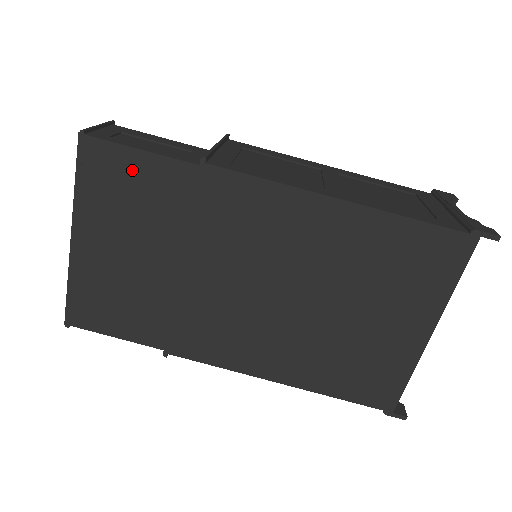
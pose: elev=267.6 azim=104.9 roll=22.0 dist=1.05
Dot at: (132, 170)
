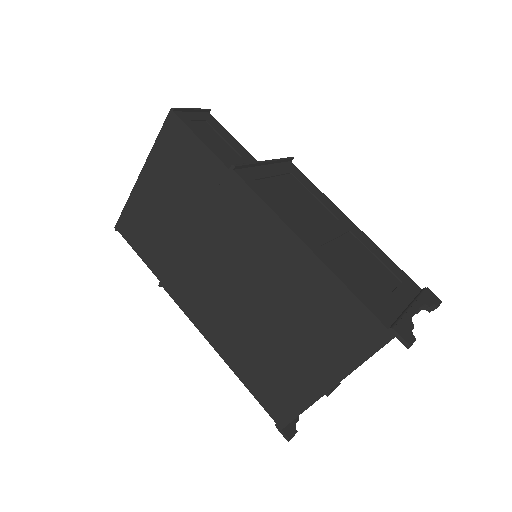
Dot at: (190, 150)
